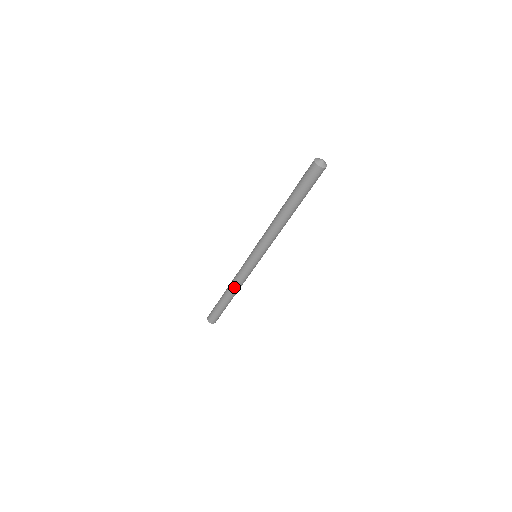
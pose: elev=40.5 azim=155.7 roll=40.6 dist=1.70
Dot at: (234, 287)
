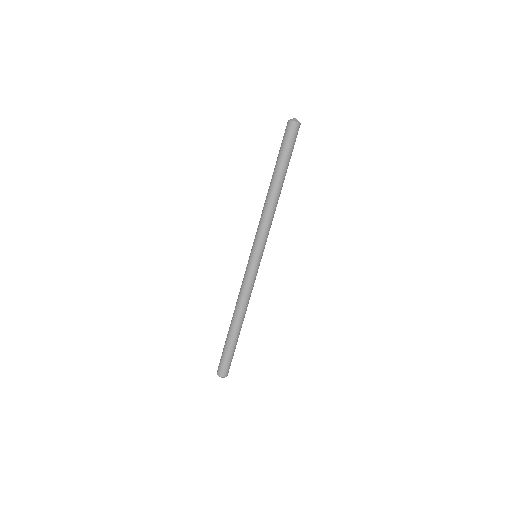
Dot at: (237, 304)
